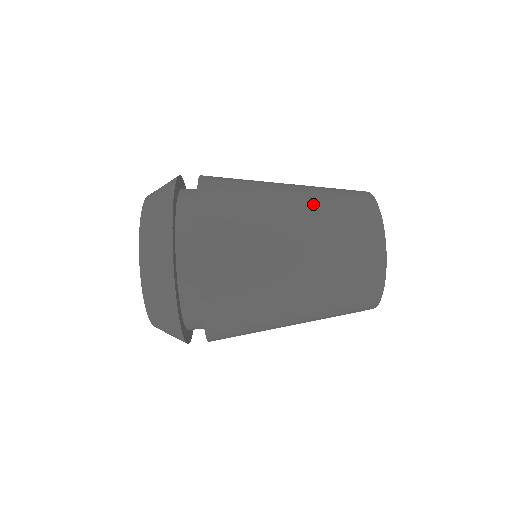
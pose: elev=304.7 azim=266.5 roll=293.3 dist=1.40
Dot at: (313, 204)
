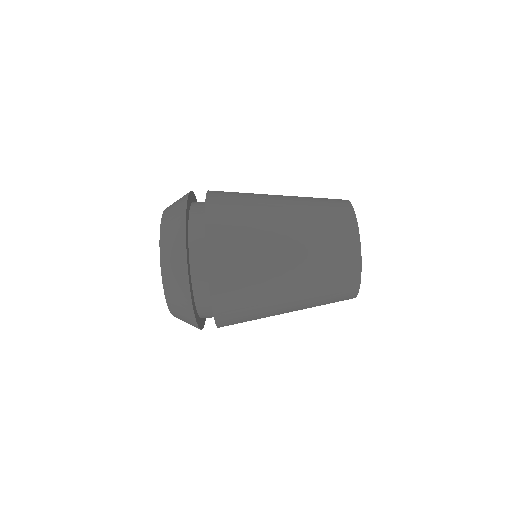
Dot at: (299, 209)
